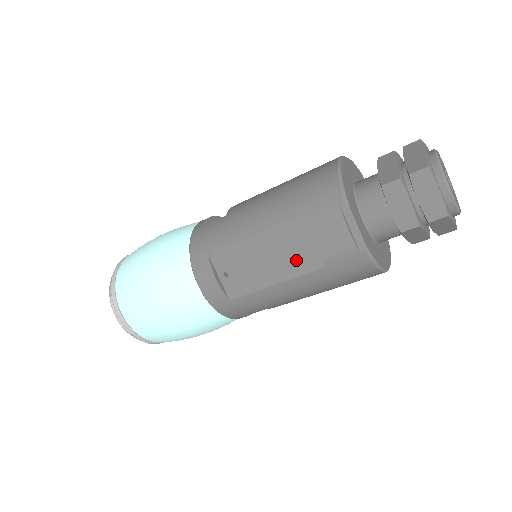
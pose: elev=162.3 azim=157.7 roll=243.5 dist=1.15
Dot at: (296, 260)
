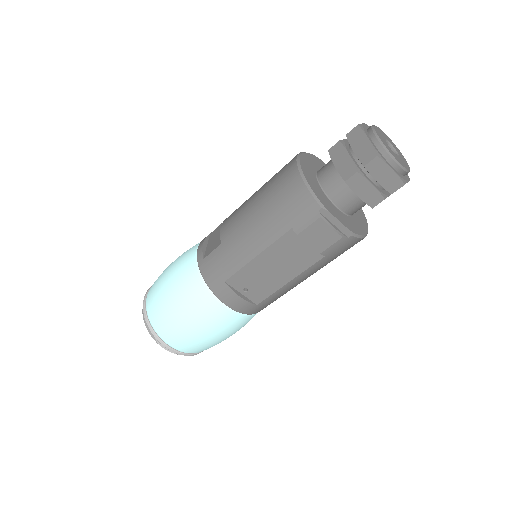
Dot at: (299, 260)
